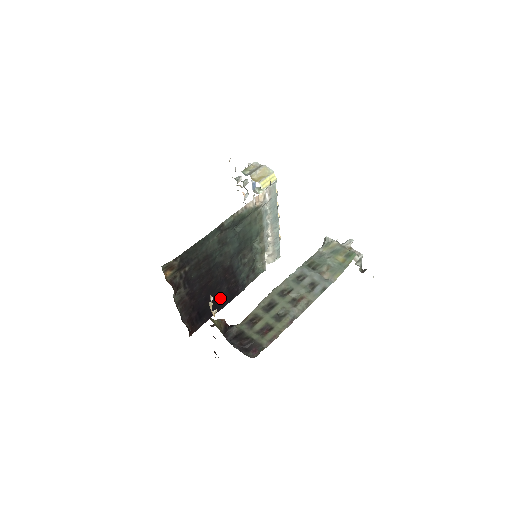
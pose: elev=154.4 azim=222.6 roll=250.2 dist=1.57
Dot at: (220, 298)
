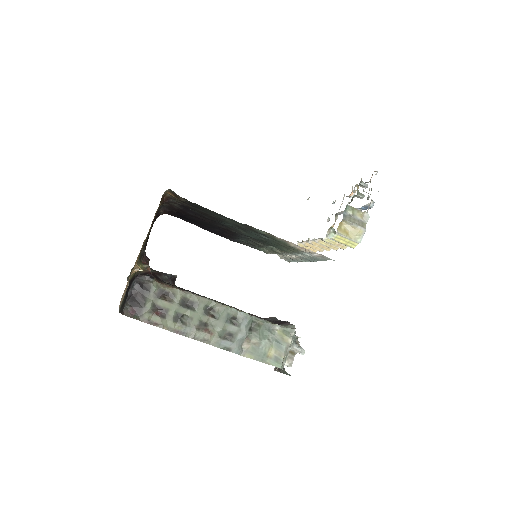
Dot at: (209, 227)
